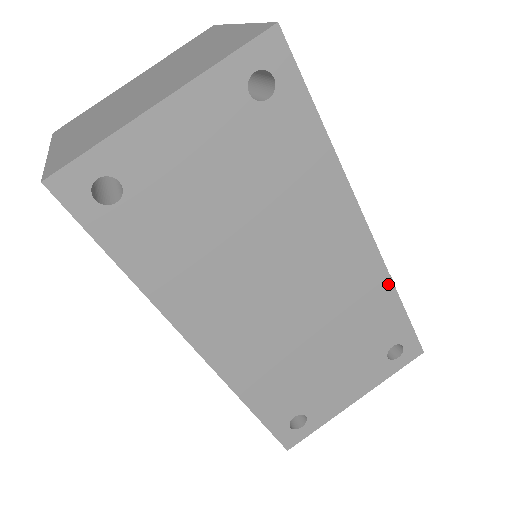
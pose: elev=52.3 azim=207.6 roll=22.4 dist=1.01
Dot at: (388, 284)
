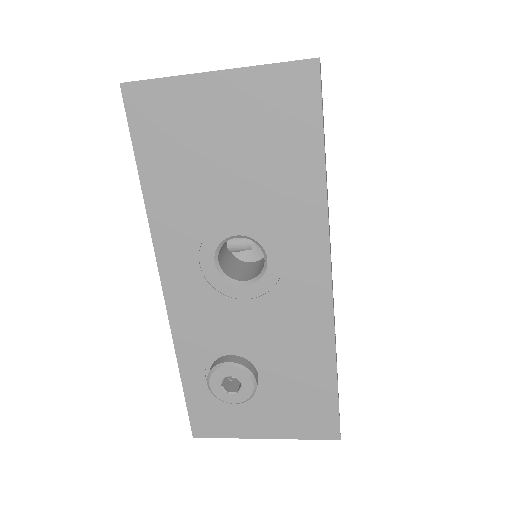
Dot at: occluded
